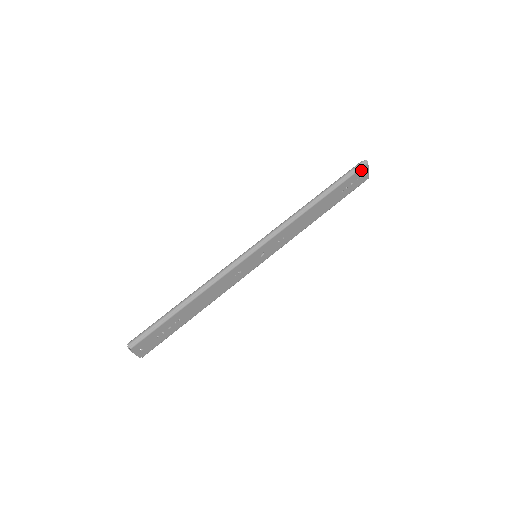
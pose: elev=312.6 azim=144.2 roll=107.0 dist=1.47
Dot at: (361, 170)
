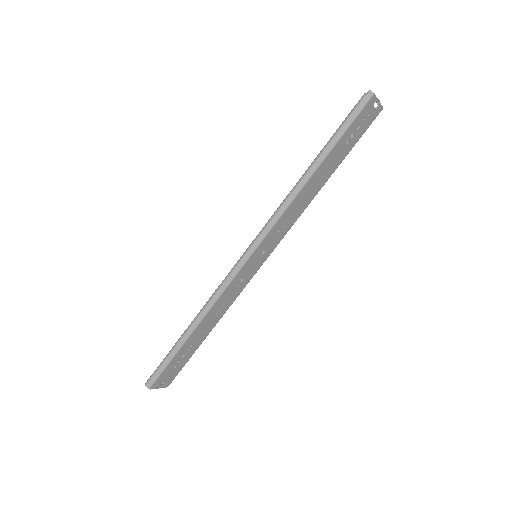
Dot at: (366, 107)
